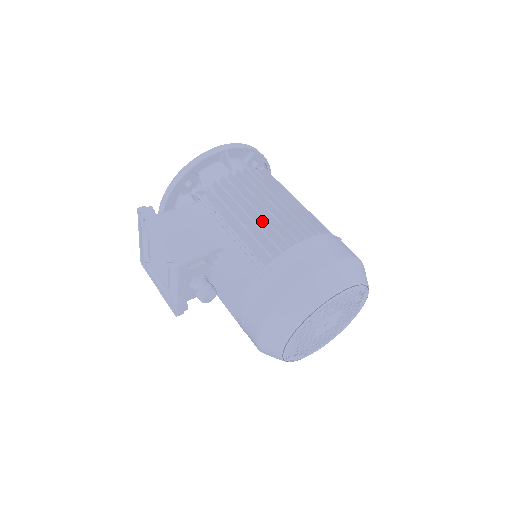
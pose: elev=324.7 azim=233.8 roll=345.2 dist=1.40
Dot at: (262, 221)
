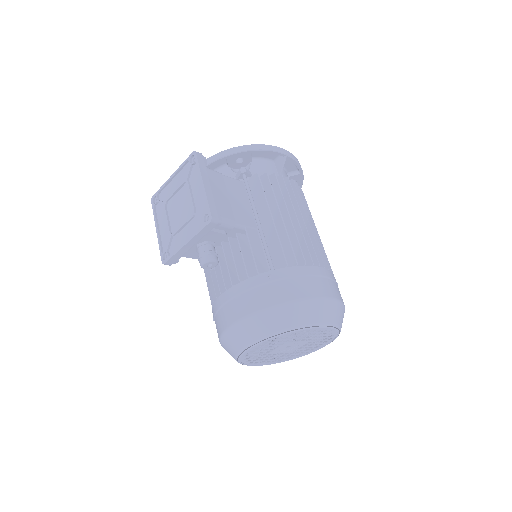
Dot at: (291, 230)
